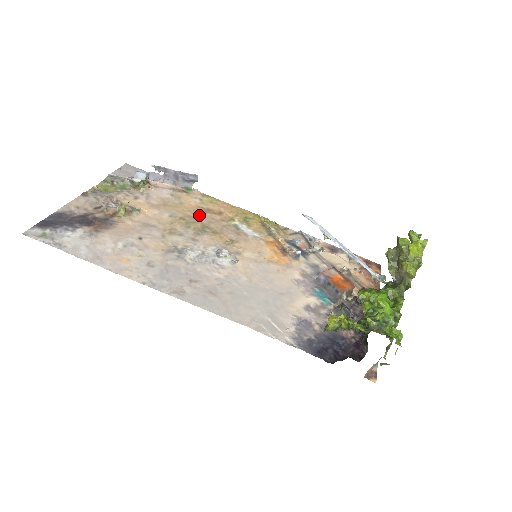
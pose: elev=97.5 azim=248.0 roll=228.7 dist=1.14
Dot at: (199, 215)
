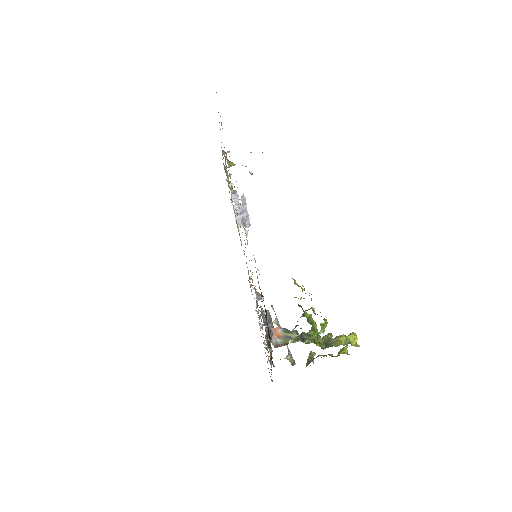
Dot at: occluded
